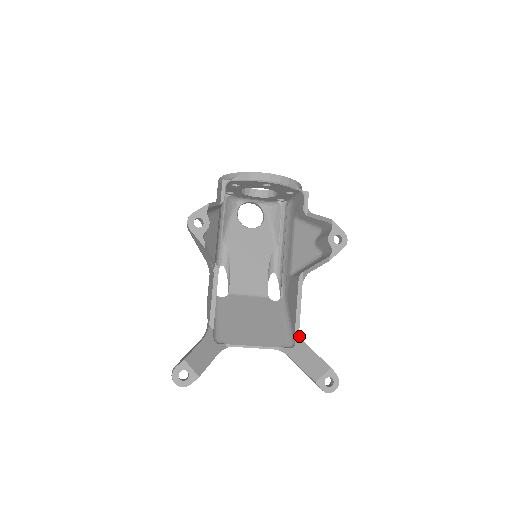
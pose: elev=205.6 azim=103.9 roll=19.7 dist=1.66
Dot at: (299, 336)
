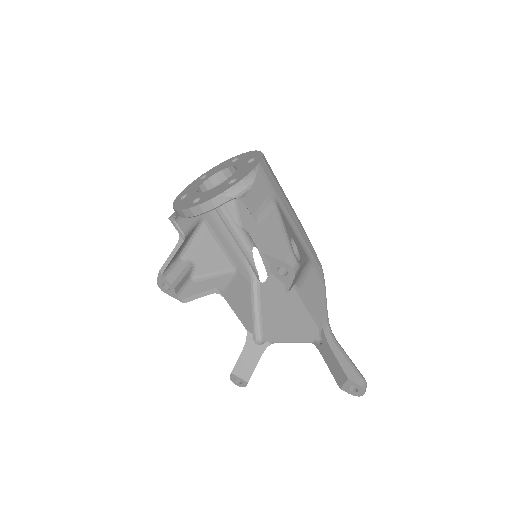
Dot at: (323, 334)
